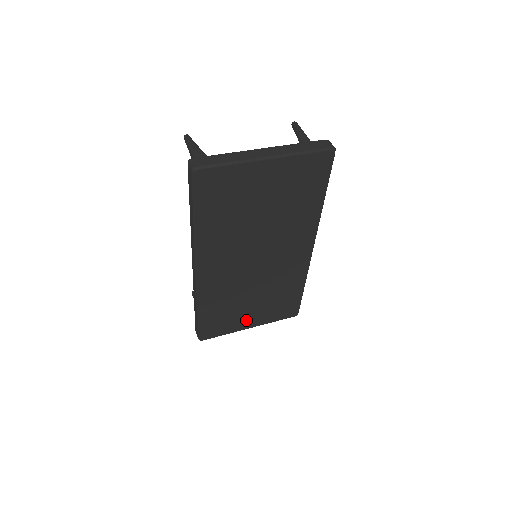
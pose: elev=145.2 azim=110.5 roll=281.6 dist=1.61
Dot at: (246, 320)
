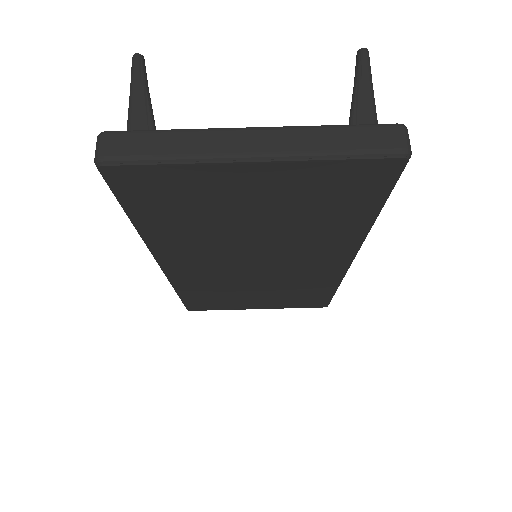
Dot at: (250, 304)
